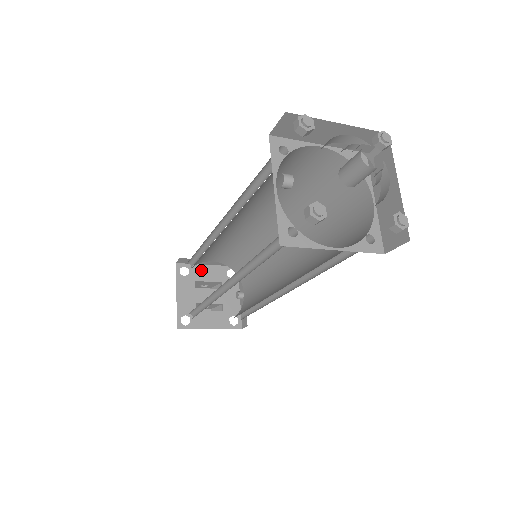
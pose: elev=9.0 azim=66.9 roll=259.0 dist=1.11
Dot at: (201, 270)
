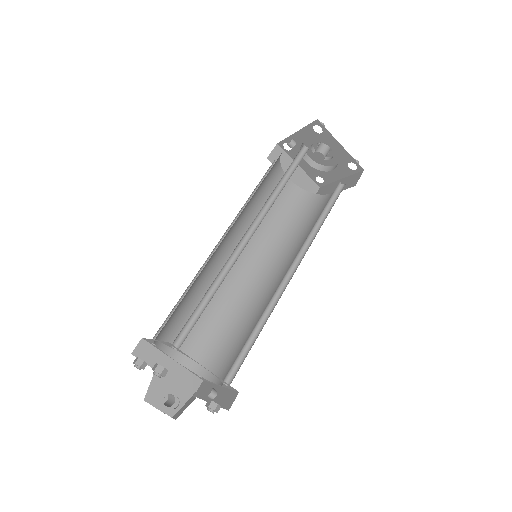
Dot at: occluded
